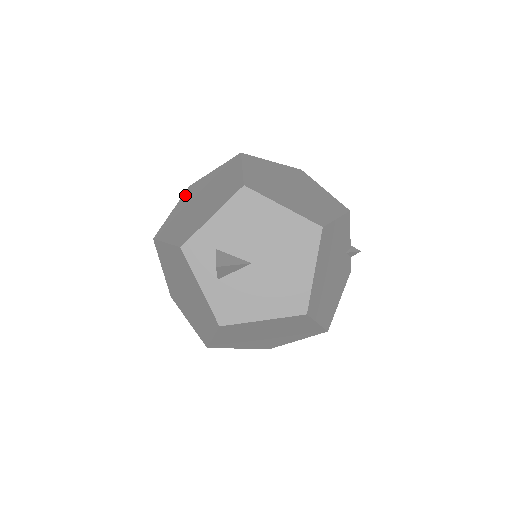
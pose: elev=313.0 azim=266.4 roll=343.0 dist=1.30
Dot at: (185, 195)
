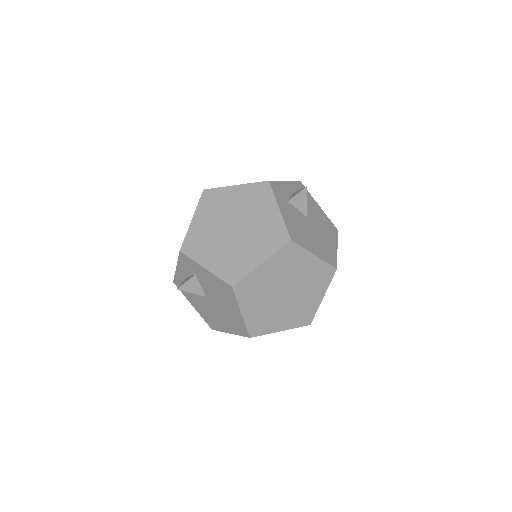
Dot at: (254, 188)
